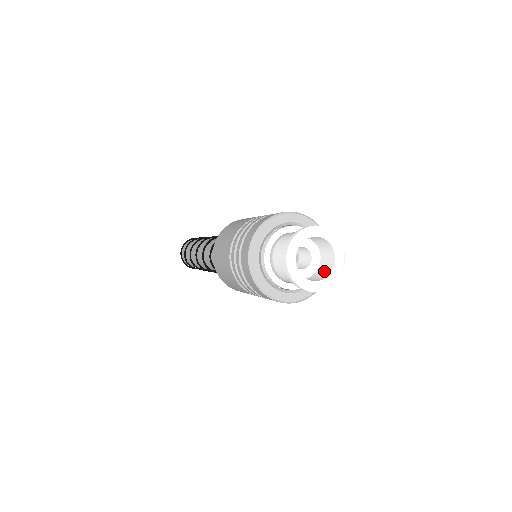
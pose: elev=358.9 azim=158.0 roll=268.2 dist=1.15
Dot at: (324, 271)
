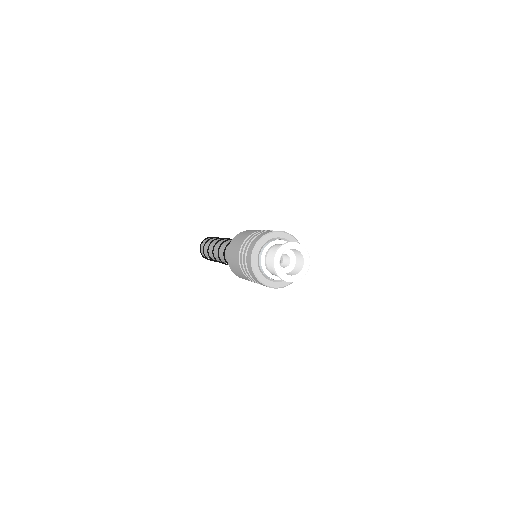
Dot at: (298, 269)
